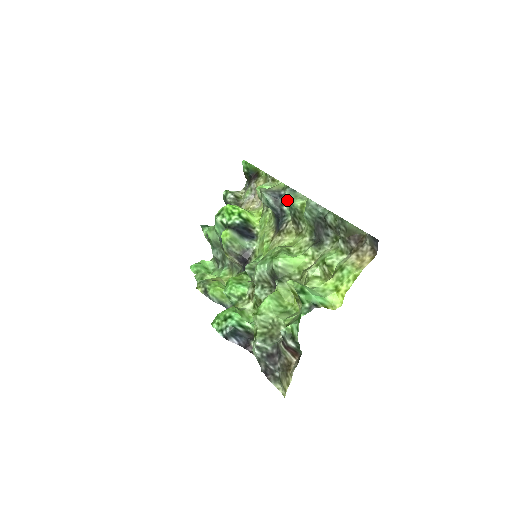
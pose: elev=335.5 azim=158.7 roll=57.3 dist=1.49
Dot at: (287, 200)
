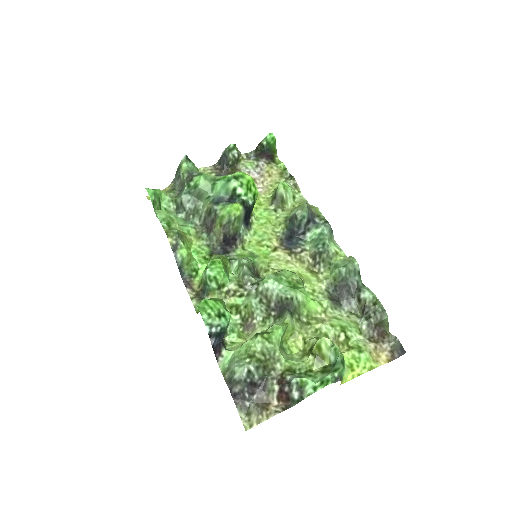
Dot at: (322, 234)
